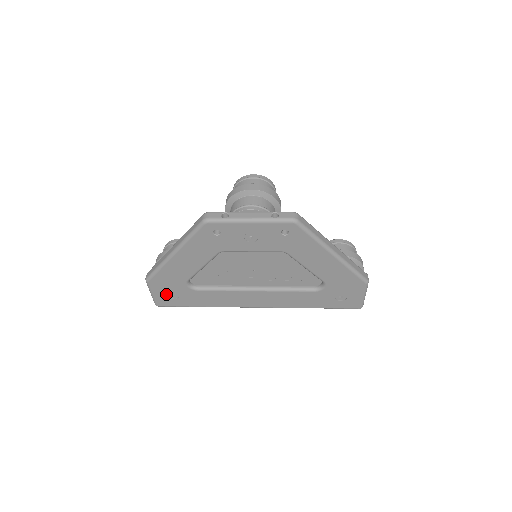
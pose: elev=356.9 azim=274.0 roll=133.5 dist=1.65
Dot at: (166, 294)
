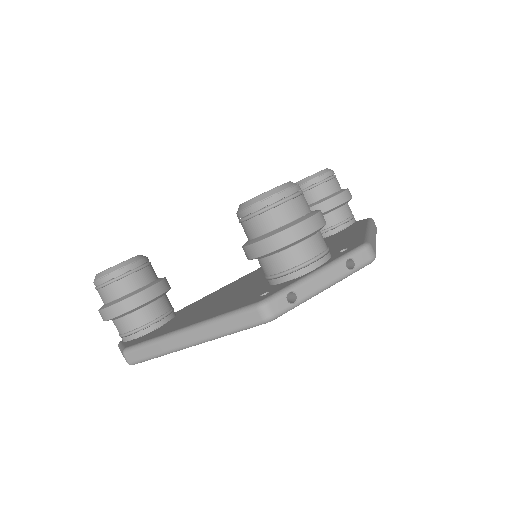
Dot at: occluded
